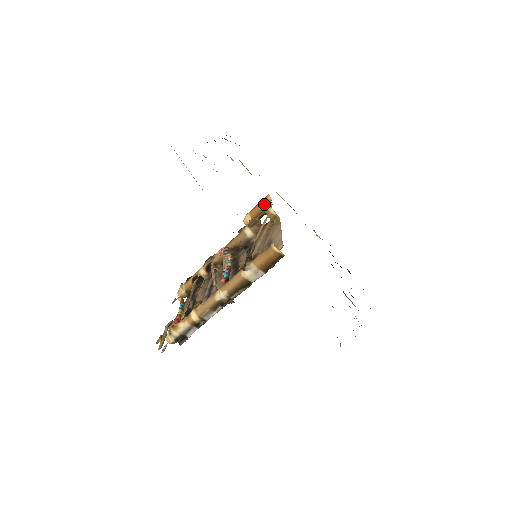
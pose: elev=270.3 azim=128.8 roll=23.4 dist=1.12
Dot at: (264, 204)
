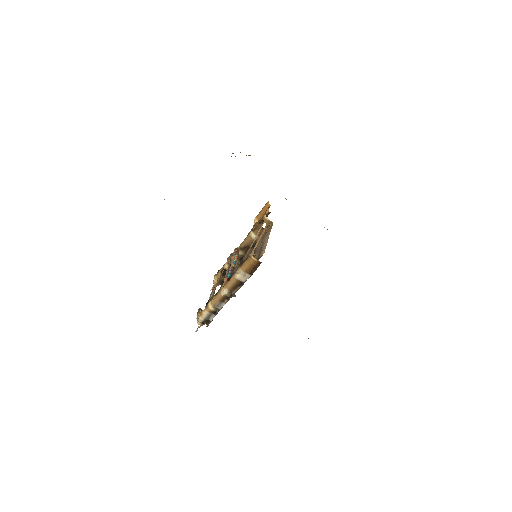
Dot at: (266, 209)
